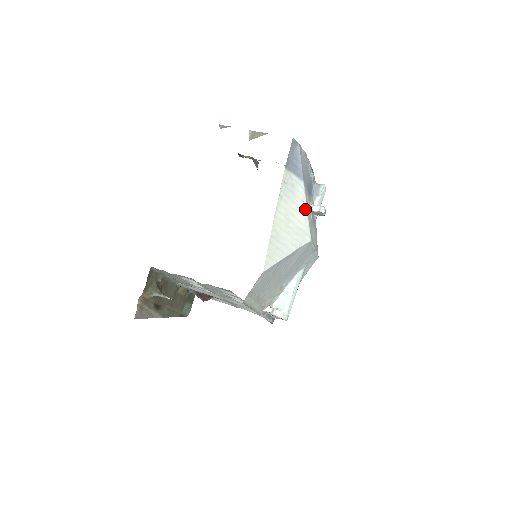
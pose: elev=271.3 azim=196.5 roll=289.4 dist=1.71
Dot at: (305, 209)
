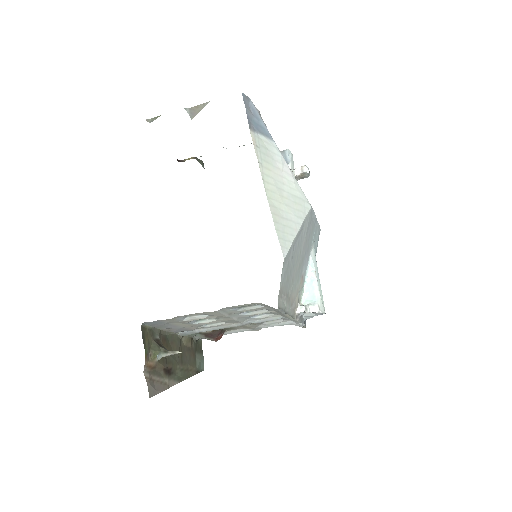
Dot at: (290, 172)
